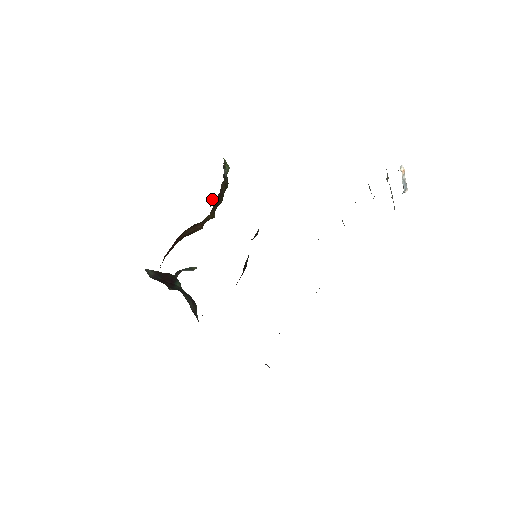
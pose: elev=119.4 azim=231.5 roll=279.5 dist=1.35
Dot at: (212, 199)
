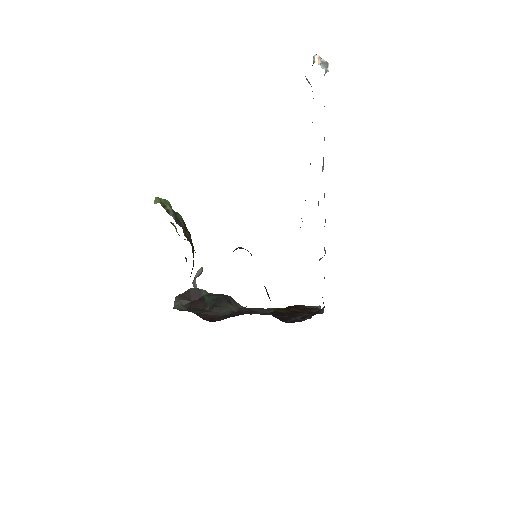
Dot at: occluded
